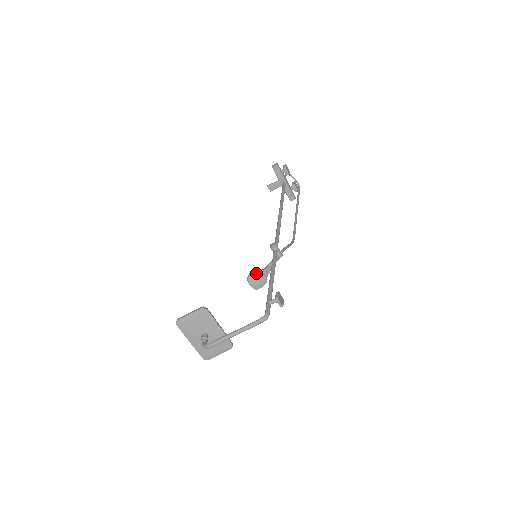
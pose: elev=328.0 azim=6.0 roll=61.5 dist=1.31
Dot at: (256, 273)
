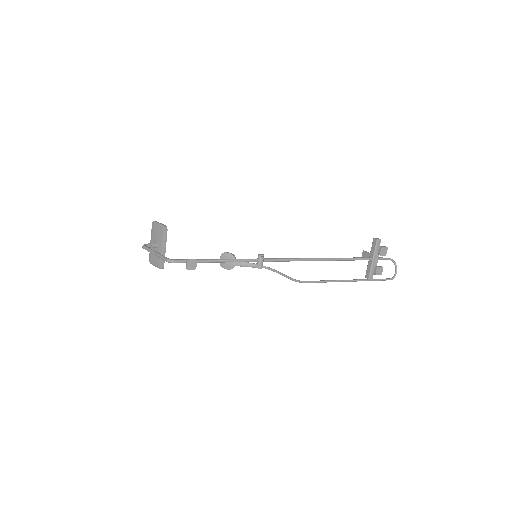
Dot at: (229, 255)
